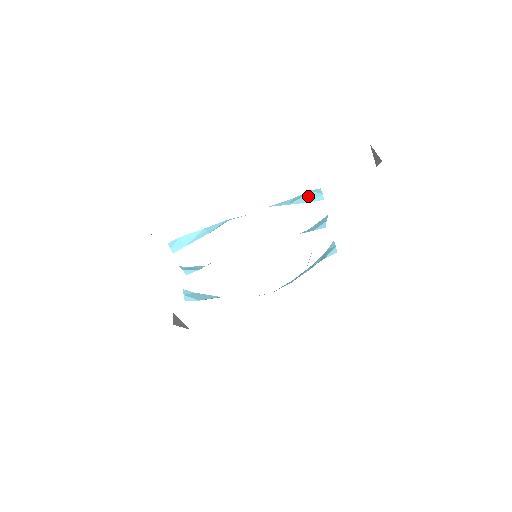
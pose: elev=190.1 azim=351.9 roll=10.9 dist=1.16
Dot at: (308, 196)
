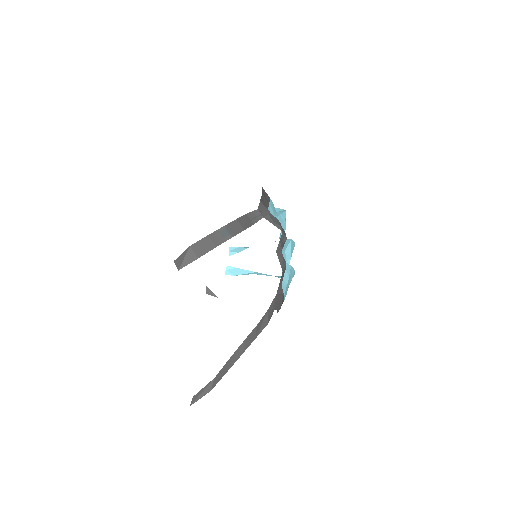
Dot at: occluded
